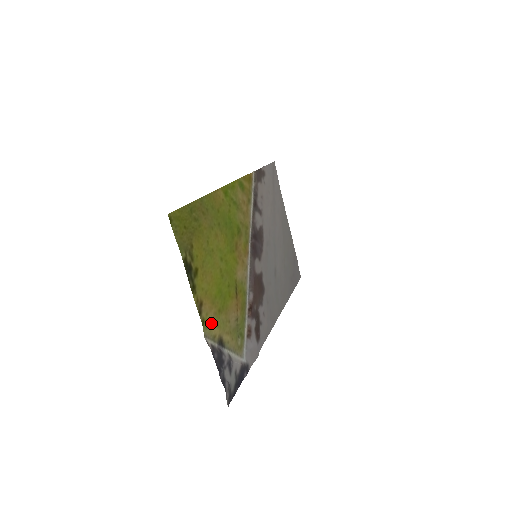
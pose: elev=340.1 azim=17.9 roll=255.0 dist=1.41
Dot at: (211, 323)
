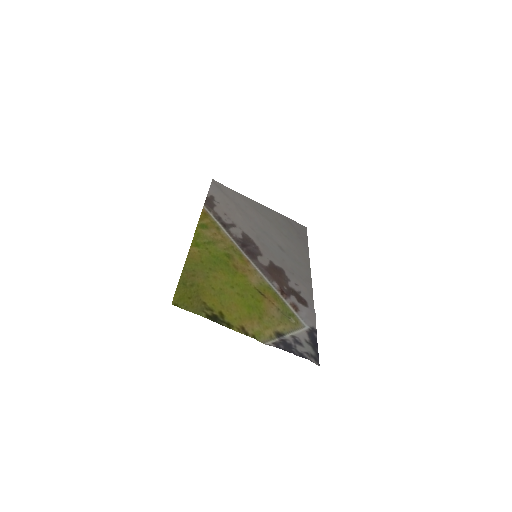
Dot at: (261, 331)
